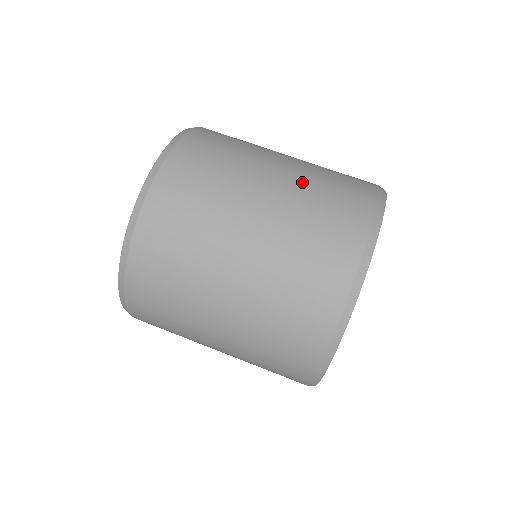
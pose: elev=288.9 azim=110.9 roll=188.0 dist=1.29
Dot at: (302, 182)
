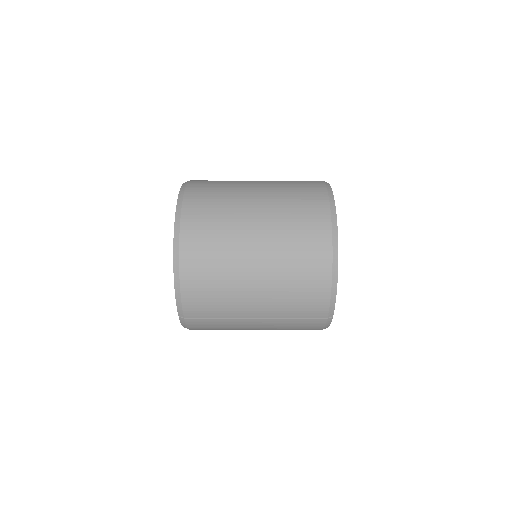
Dot at: (274, 181)
